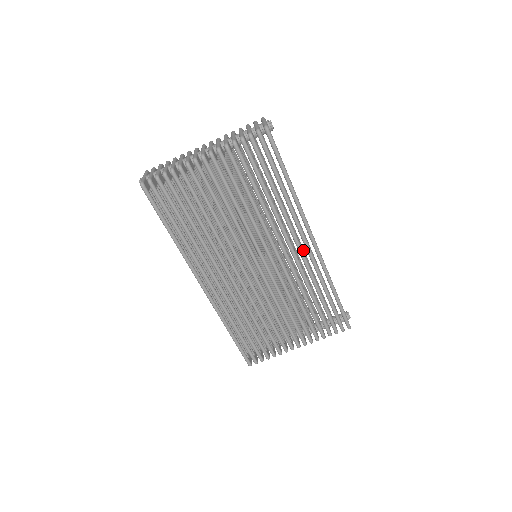
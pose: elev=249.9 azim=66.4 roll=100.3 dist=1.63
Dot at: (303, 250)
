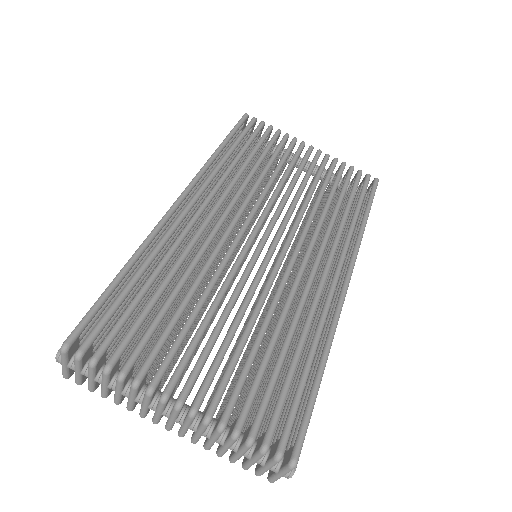
Dot at: occluded
